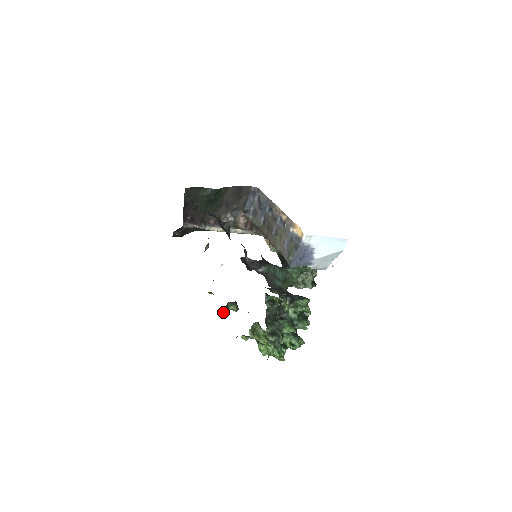
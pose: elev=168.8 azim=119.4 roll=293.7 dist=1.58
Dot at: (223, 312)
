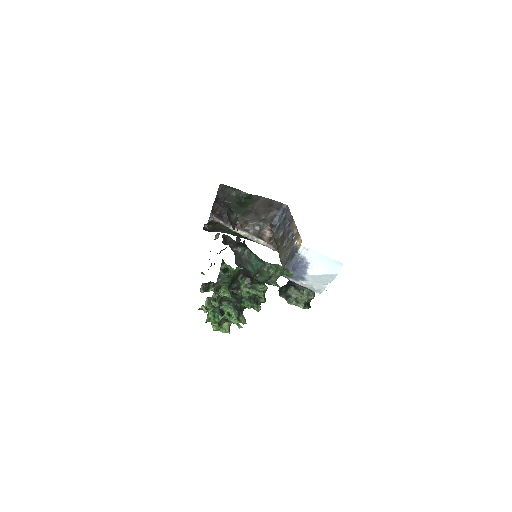
Dot at: (202, 288)
